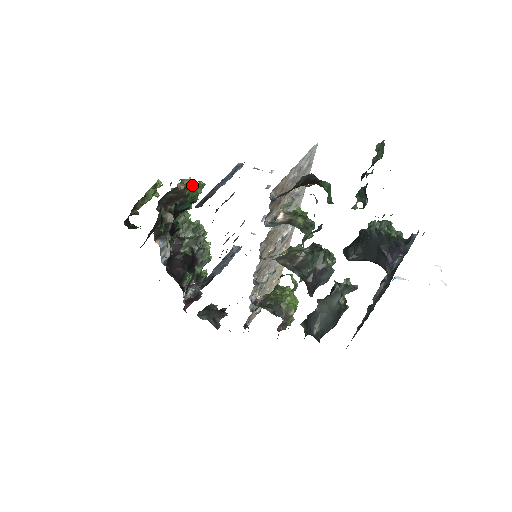
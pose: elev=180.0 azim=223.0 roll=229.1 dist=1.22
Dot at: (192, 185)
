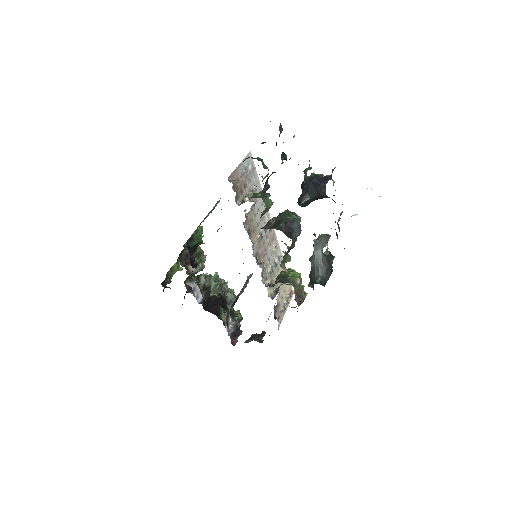
Dot at: occluded
